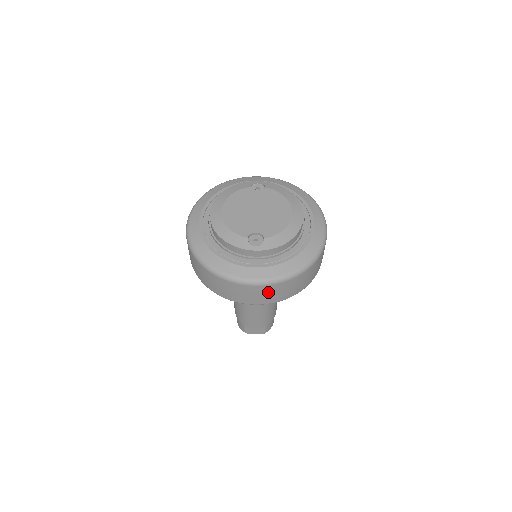
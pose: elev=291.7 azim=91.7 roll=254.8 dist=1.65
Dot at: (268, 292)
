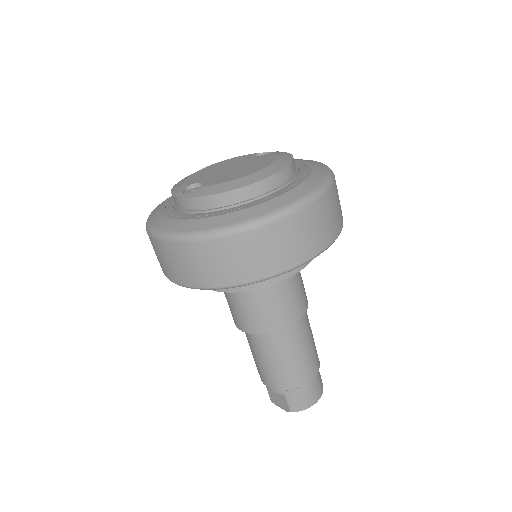
Dot at: (178, 259)
